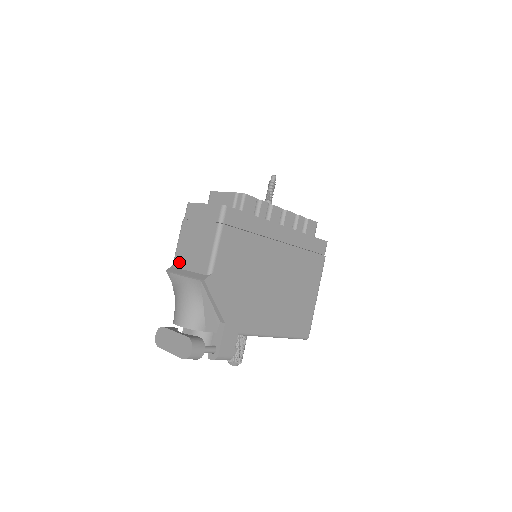
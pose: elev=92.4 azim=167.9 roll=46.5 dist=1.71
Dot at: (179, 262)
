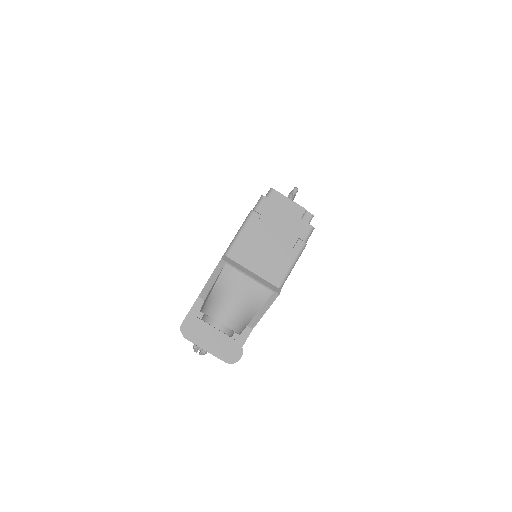
Dot at: (239, 256)
